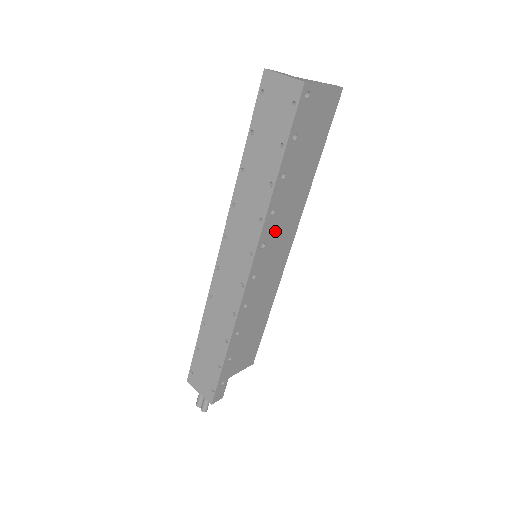
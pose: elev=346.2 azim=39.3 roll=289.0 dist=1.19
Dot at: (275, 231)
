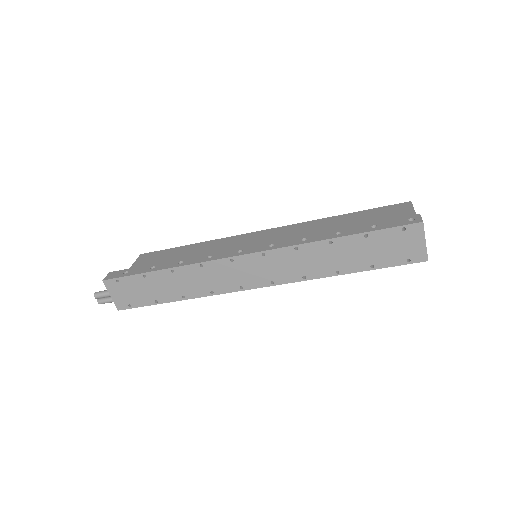
Dot at: occluded
